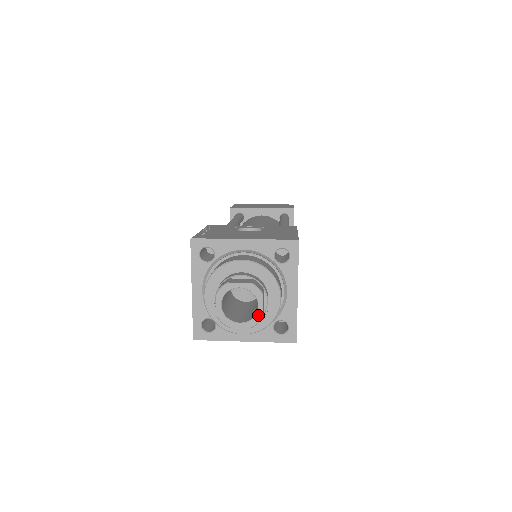
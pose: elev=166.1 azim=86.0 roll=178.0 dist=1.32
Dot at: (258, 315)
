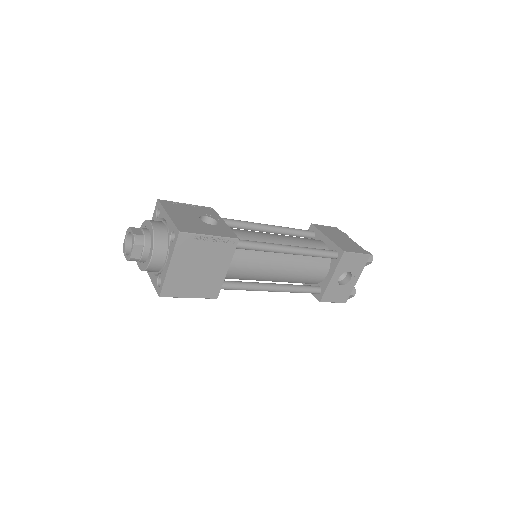
Dot at: (130, 255)
